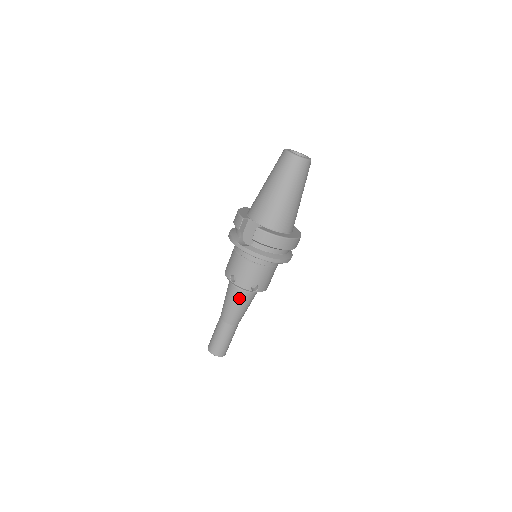
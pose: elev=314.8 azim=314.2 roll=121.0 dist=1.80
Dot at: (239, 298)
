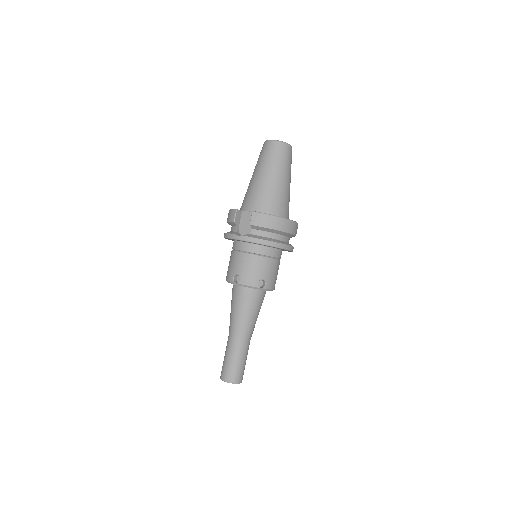
Dot at: (246, 302)
